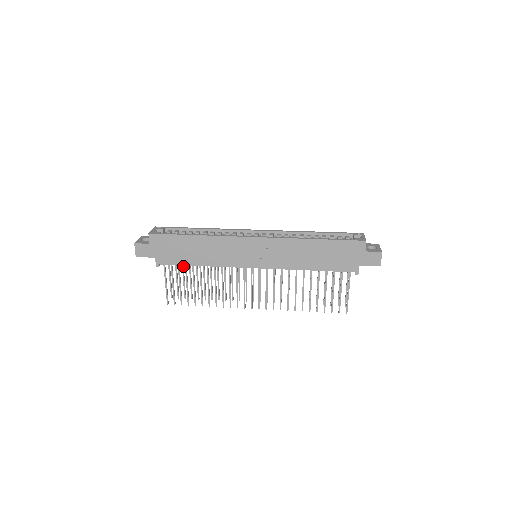
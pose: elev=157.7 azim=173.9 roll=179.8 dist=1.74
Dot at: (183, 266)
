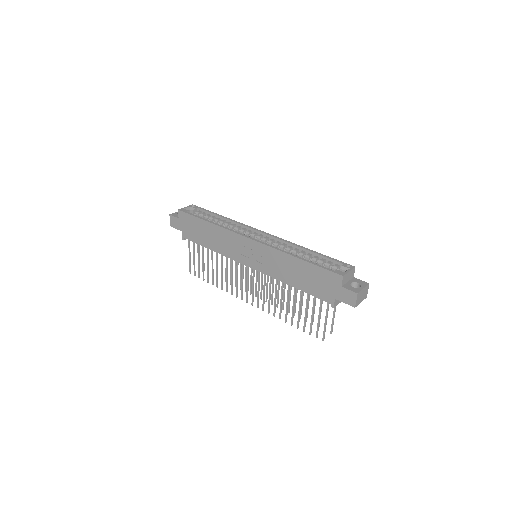
Dot at: occluded
